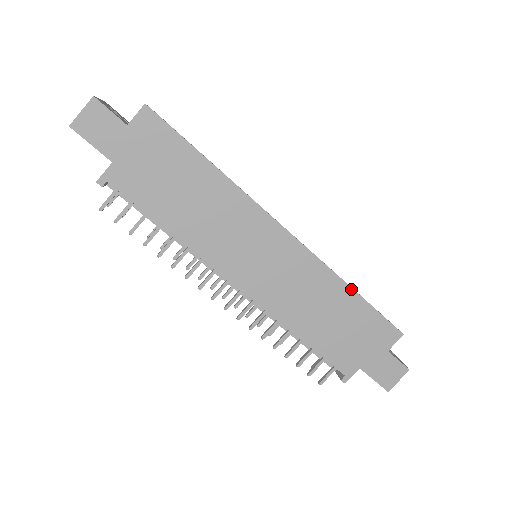
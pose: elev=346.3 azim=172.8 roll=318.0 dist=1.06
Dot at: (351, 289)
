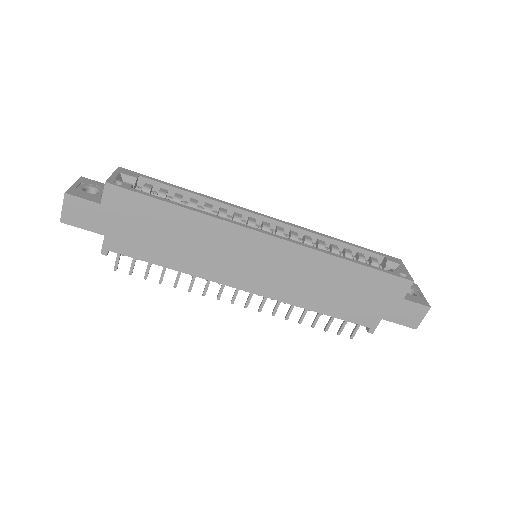
Dot at: (348, 261)
